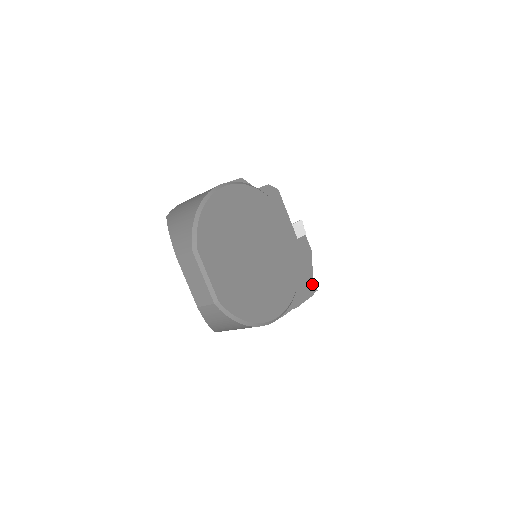
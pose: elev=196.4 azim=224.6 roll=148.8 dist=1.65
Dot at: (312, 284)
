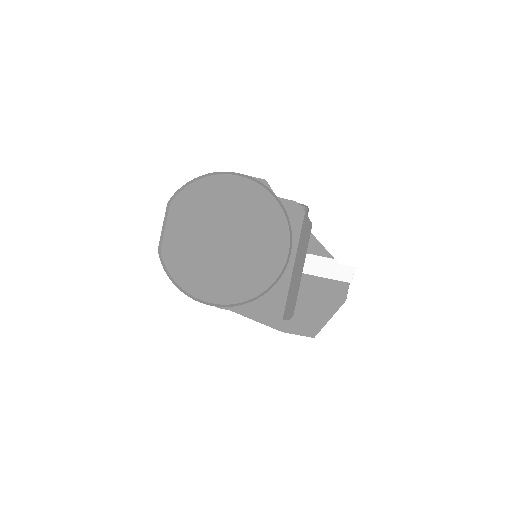
Dot at: (280, 310)
